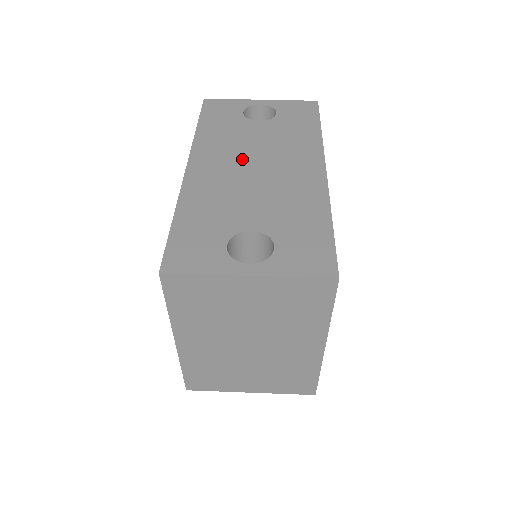
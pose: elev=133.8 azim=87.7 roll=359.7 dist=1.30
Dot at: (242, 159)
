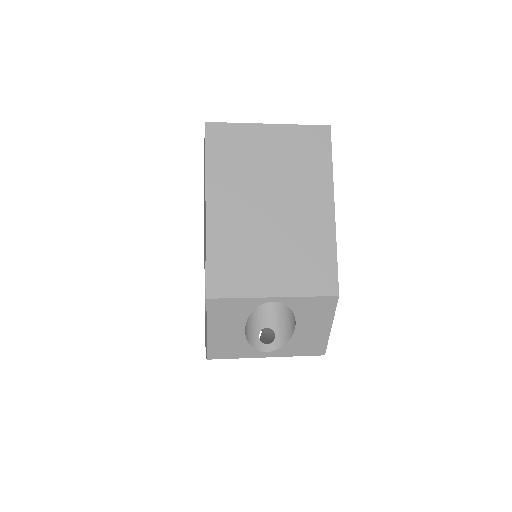
Dot at: occluded
